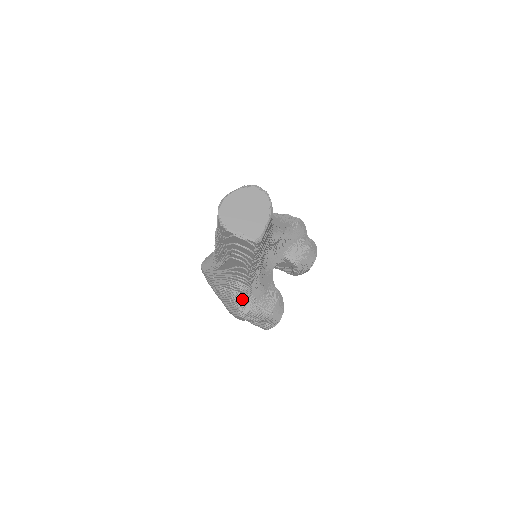
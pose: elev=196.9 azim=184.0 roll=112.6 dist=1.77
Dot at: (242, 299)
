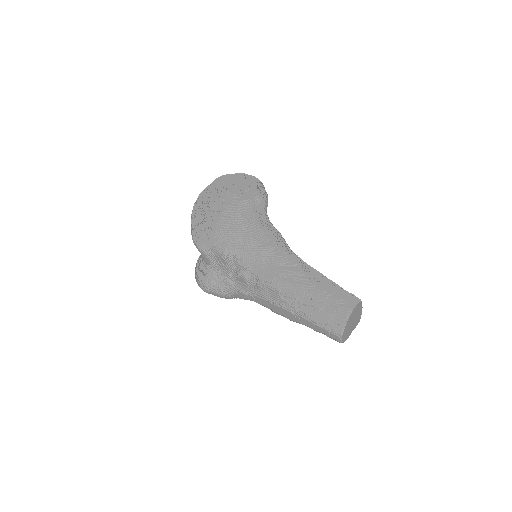
Dot at: occluded
